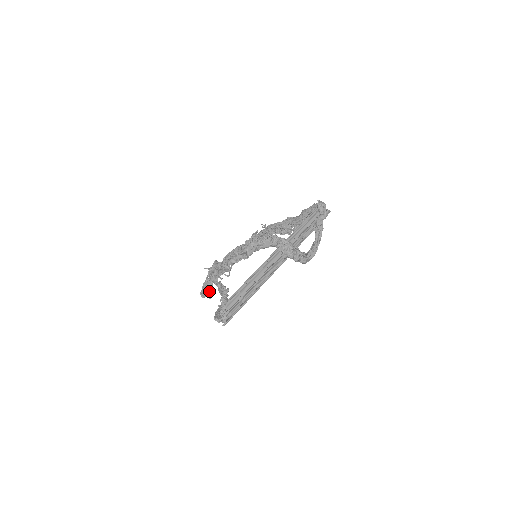
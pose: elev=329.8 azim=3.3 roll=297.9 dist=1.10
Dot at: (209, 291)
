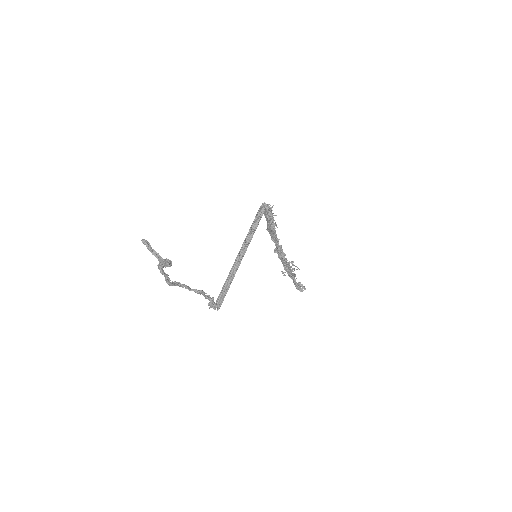
Dot at: (302, 285)
